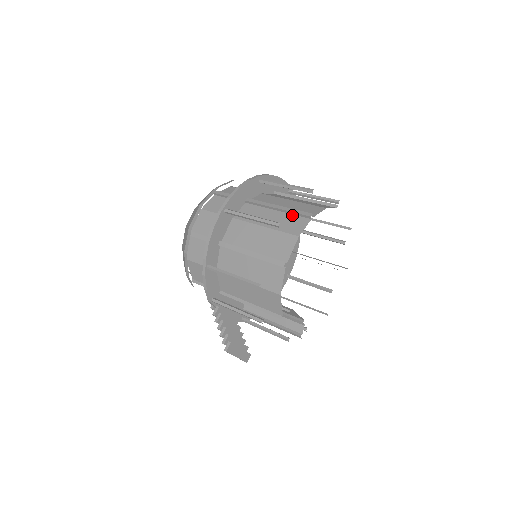
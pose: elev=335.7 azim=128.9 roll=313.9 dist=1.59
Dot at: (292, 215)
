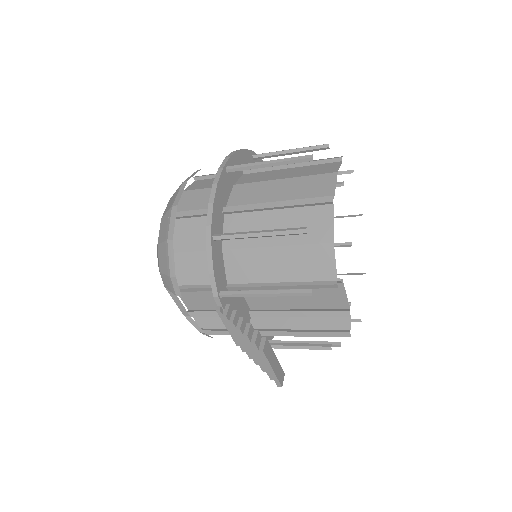
Dot at: (314, 165)
